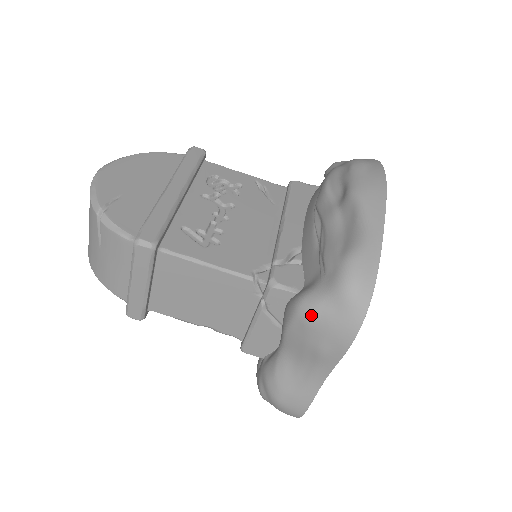
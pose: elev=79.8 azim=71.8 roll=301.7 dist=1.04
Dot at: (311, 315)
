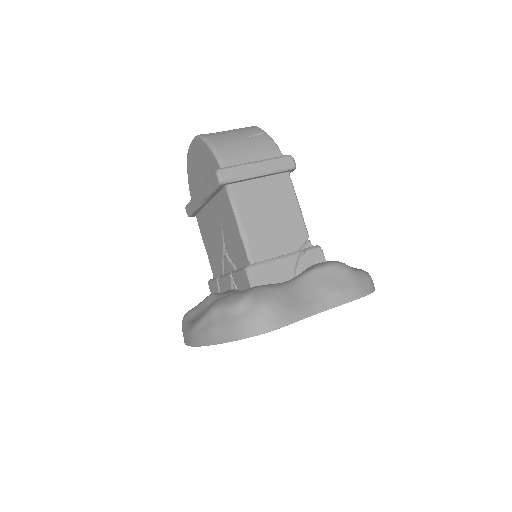
Dot at: (347, 269)
